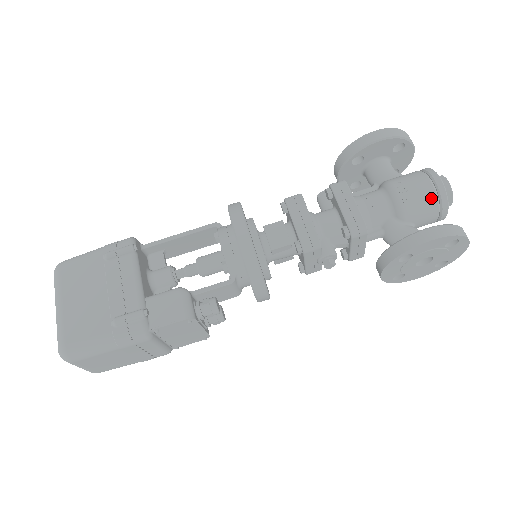
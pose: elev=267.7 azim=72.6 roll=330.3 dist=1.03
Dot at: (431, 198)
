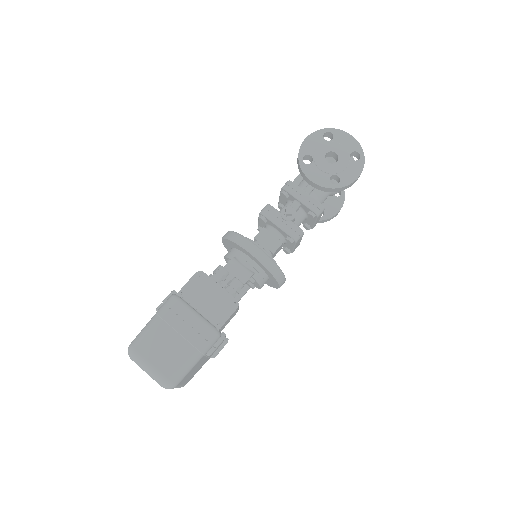
Dot at: occluded
